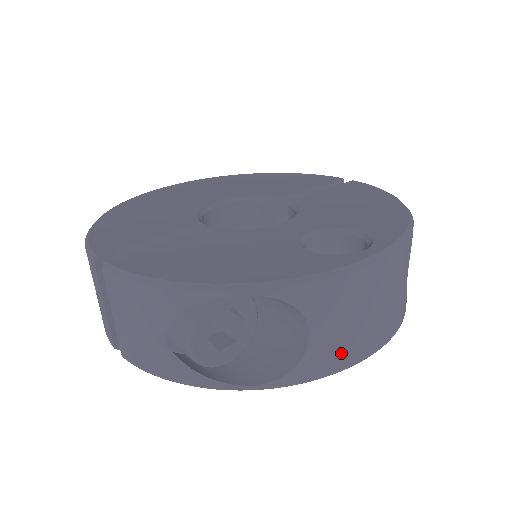
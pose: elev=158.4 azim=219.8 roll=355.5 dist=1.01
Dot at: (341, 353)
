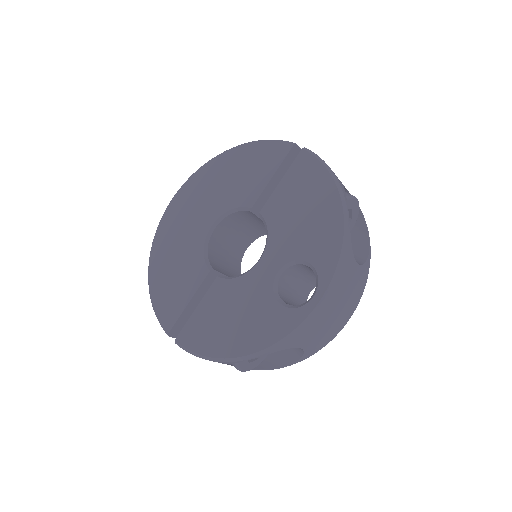
Dot at: (326, 338)
